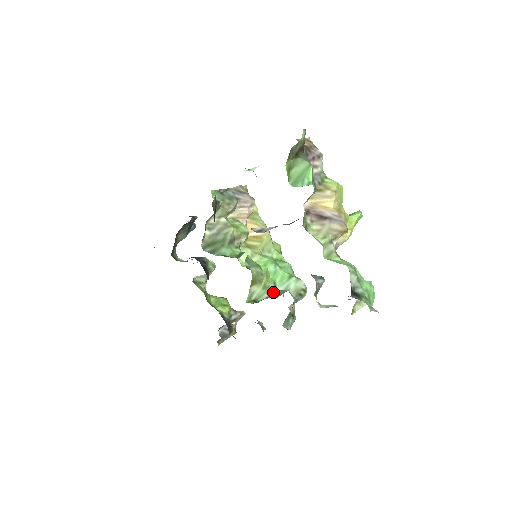
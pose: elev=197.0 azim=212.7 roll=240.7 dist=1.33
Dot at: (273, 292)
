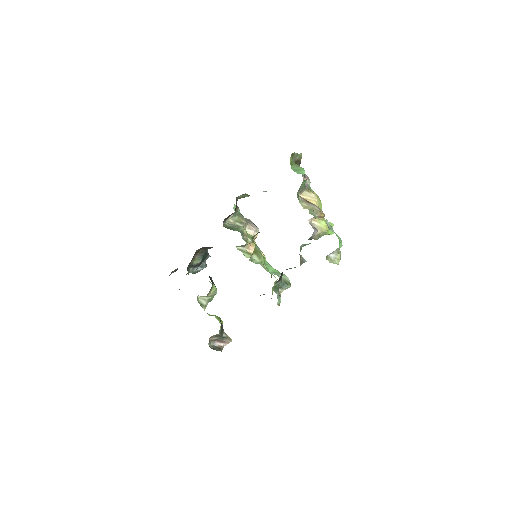
Dot at: occluded
